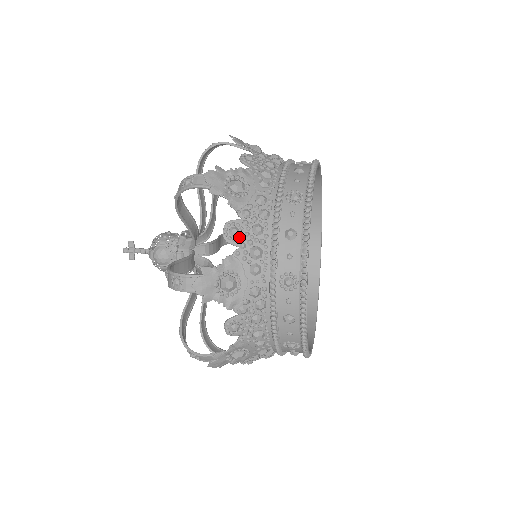
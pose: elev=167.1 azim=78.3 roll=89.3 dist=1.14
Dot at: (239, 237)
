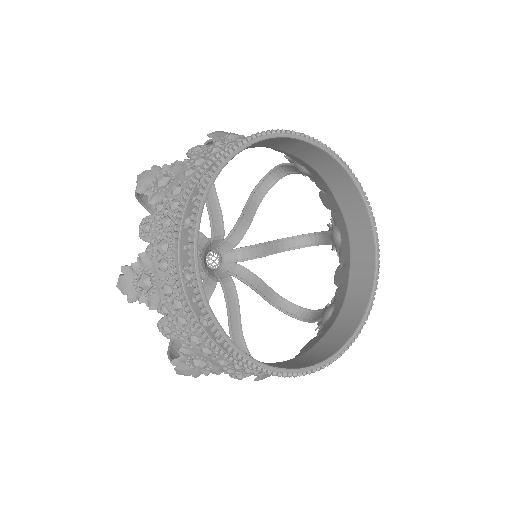
Dot at: (173, 334)
